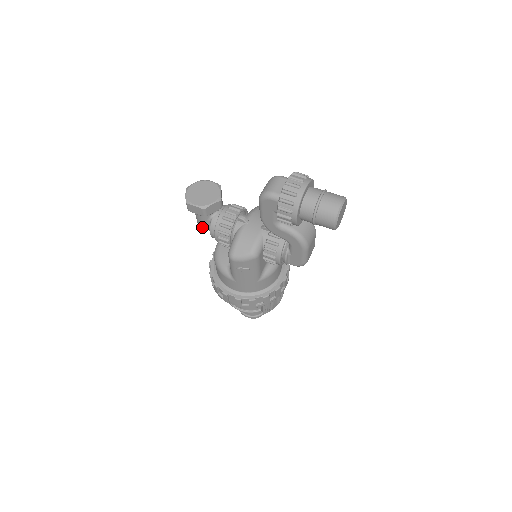
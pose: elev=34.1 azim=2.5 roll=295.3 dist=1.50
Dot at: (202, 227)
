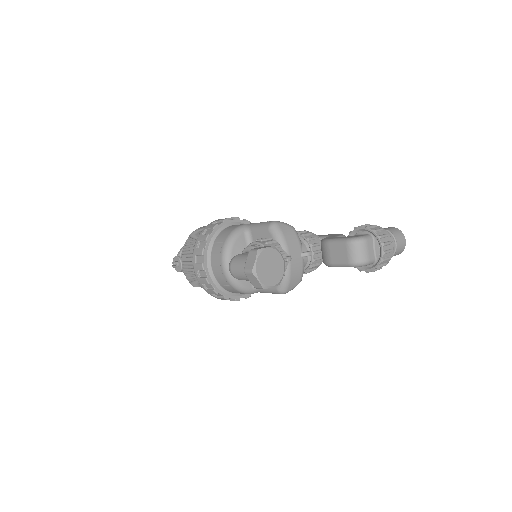
Dot at: occluded
